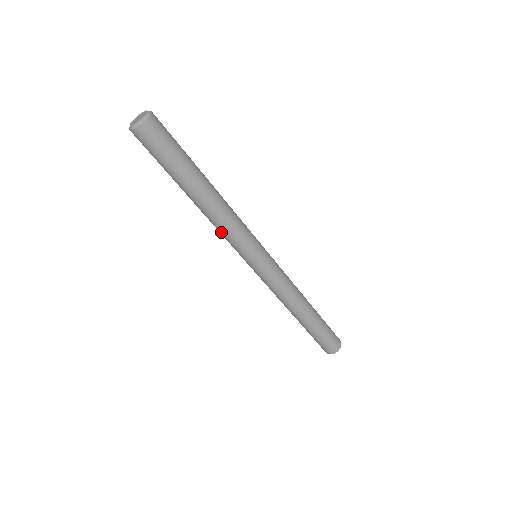
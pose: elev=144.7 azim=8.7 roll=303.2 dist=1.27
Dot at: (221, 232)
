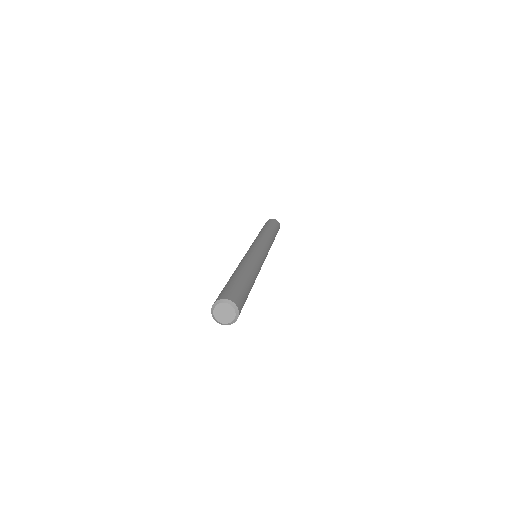
Dot at: occluded
